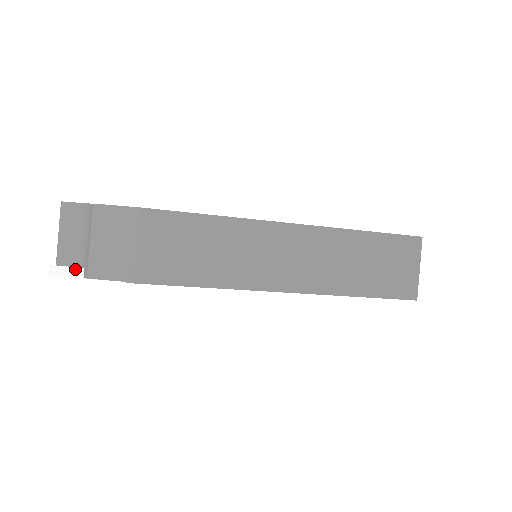
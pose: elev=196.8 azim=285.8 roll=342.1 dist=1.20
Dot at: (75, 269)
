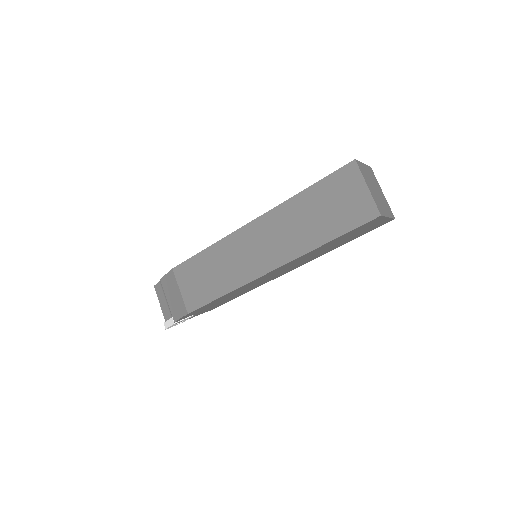
Dot at: (170, 320)
